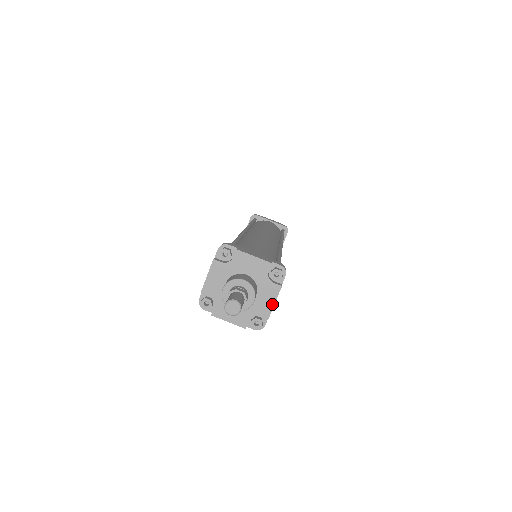
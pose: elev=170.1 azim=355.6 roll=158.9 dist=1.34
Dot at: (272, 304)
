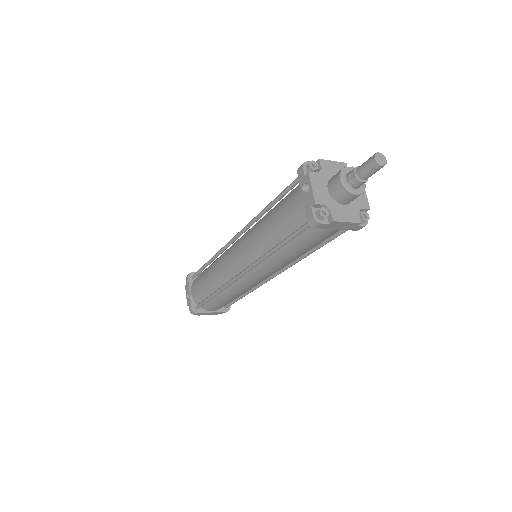
Dot at: (346, 220)
